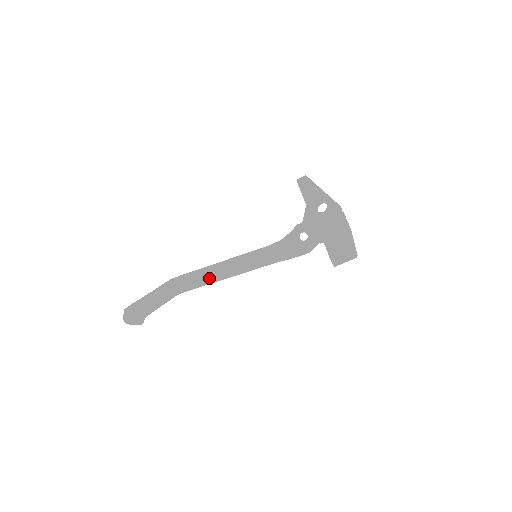
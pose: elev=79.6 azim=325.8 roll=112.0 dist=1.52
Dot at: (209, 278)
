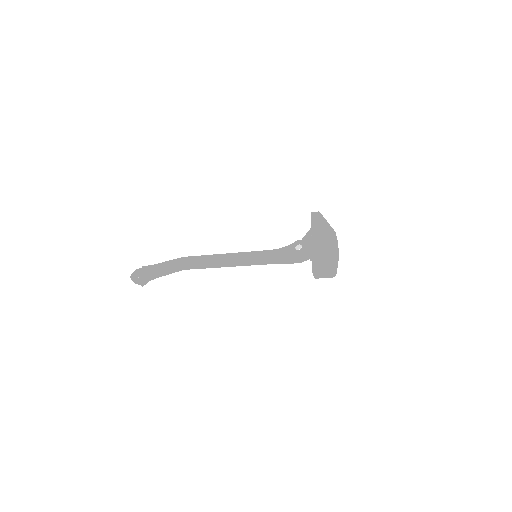
Dot at: (212, 261)
